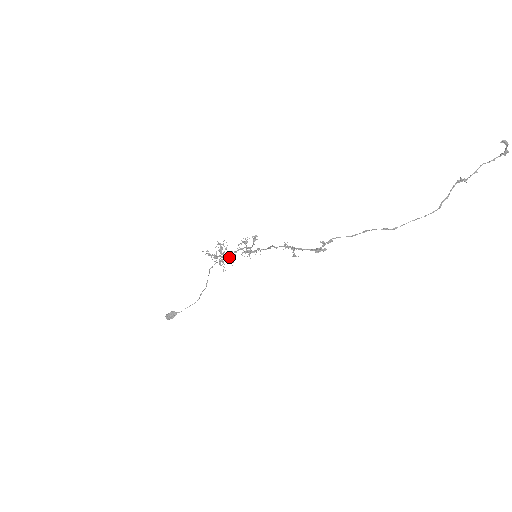
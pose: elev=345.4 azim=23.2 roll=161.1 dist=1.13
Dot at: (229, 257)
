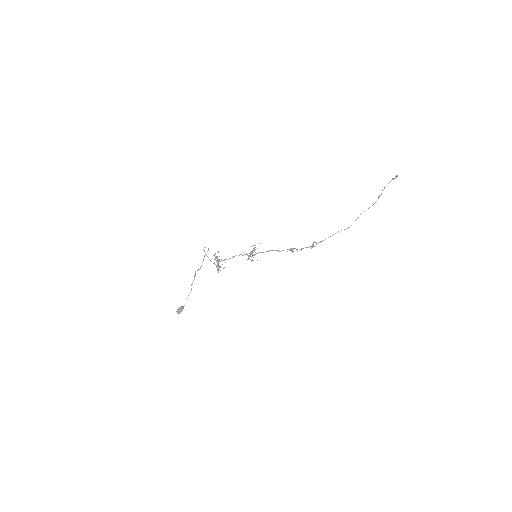
Dot at: occluded
